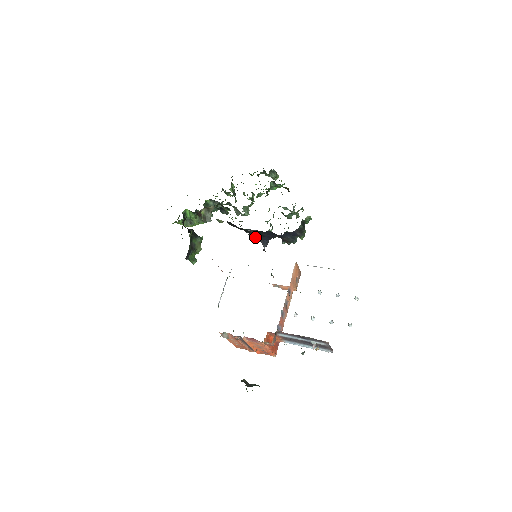
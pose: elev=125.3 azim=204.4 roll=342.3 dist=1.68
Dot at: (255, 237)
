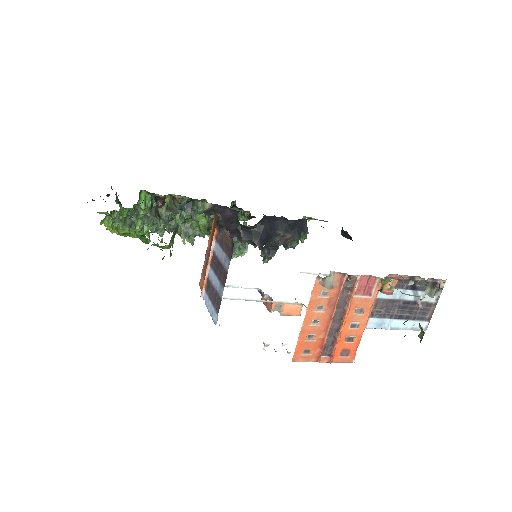
Dot at: (248, 235)
